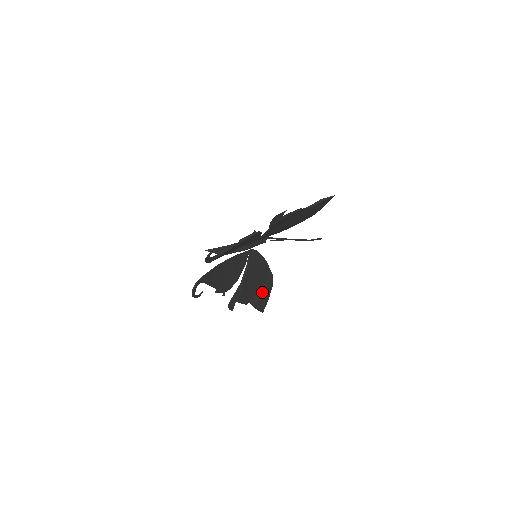
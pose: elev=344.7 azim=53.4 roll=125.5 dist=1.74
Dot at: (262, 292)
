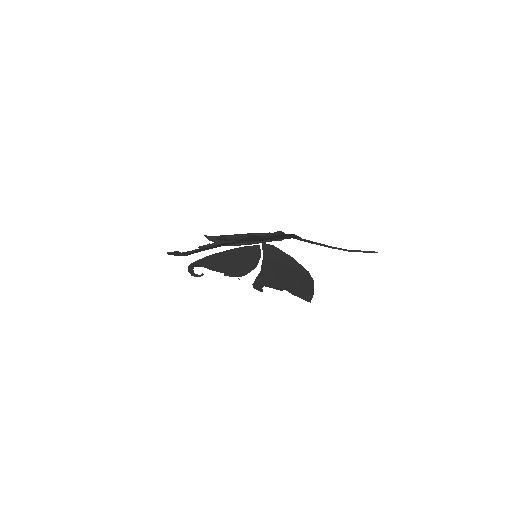
Dot at: (299, 284)
